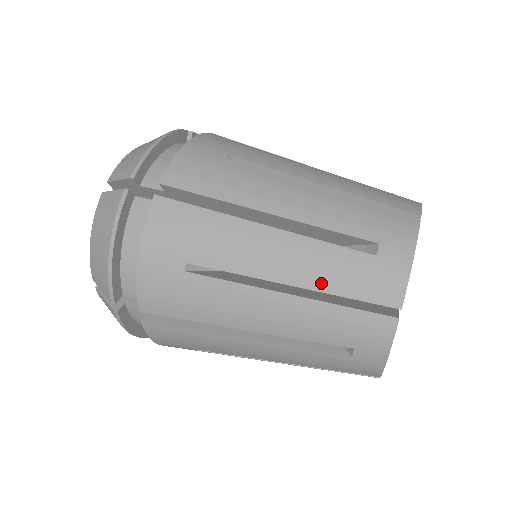
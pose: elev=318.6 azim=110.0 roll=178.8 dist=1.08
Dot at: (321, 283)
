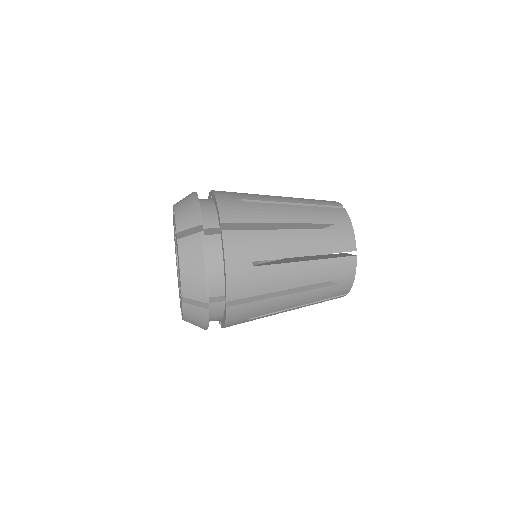
Dot at: (306, 202)
